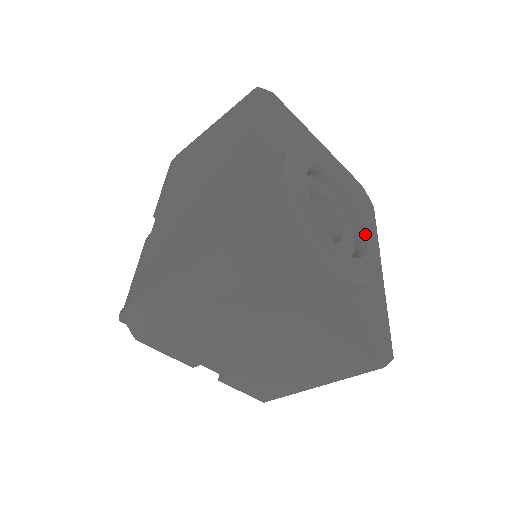
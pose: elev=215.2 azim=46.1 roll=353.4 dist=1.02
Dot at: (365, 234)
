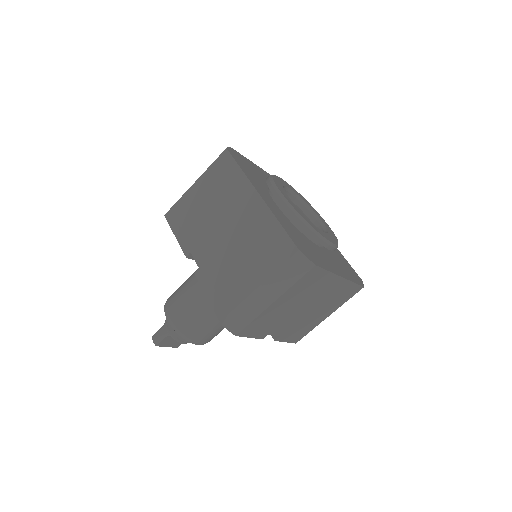
Dot at: (317, 217)
